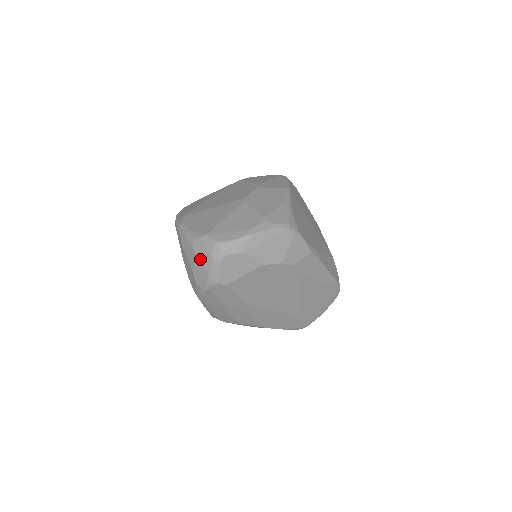
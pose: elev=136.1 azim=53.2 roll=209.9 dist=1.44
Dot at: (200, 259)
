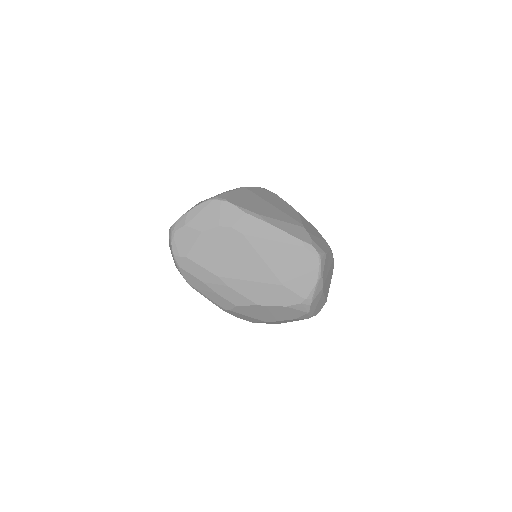
Dot at: (169, 246)
